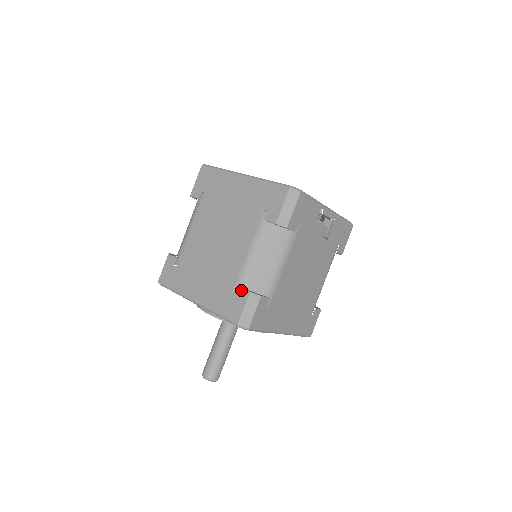
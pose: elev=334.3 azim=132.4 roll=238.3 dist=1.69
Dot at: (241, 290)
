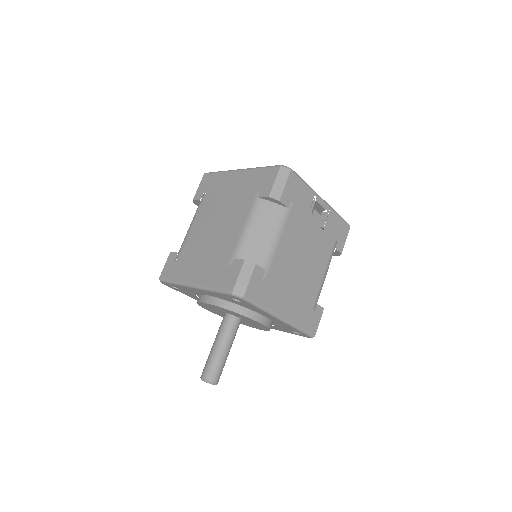
Dot at: (236, 261)
